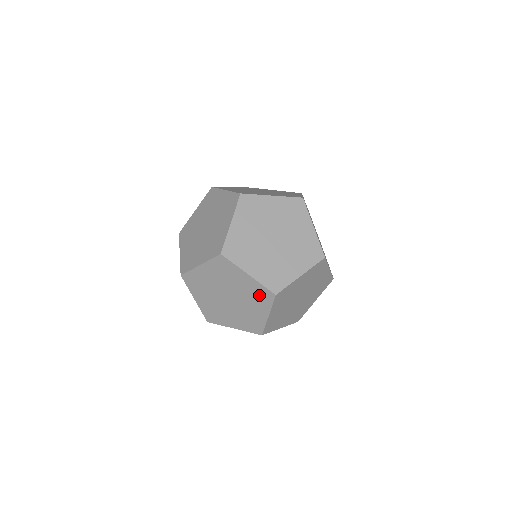
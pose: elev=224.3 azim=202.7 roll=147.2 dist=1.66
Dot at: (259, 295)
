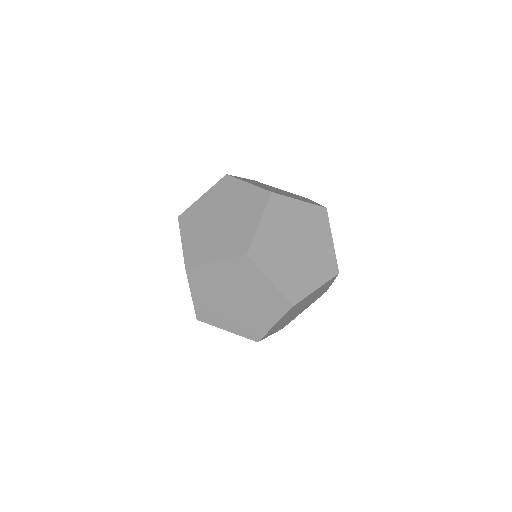
Dot at: occluded
